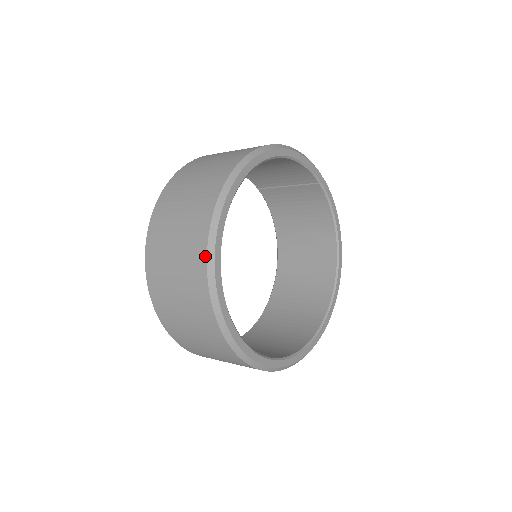
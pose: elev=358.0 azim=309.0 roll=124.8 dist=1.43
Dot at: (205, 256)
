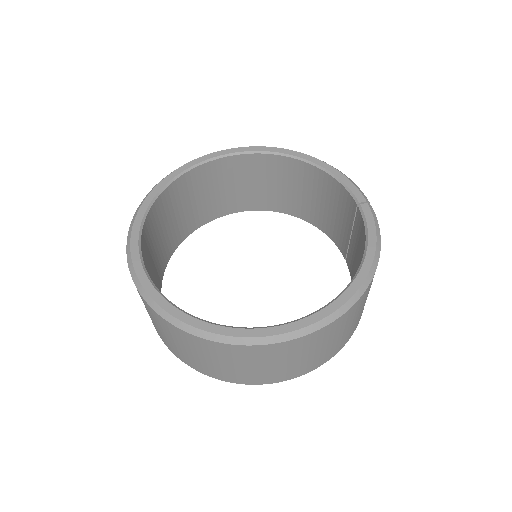
Dot at: occluded
